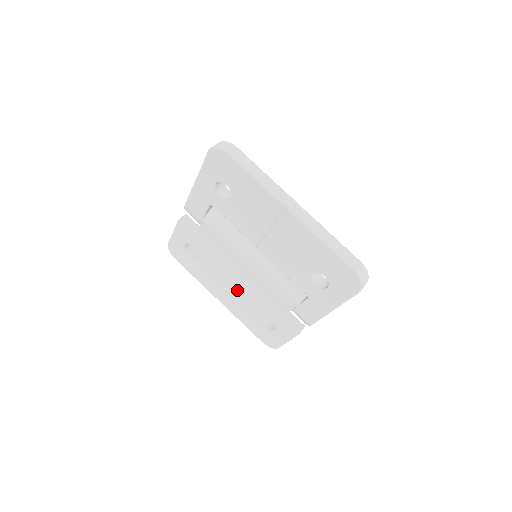
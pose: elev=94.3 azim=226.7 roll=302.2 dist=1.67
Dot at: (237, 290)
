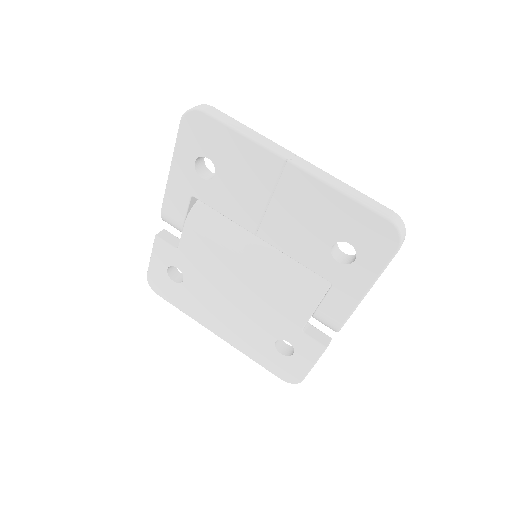
Dot at: (239, 310)
